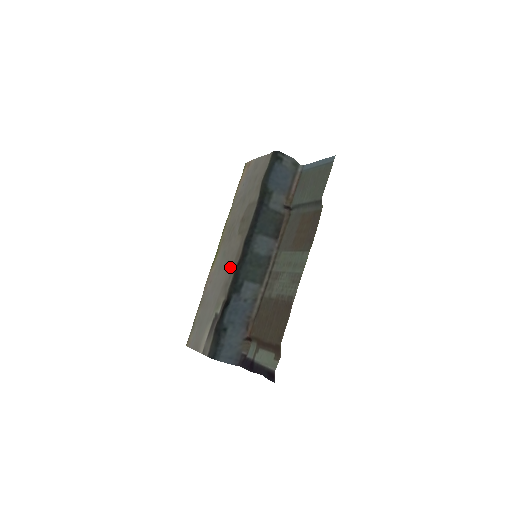
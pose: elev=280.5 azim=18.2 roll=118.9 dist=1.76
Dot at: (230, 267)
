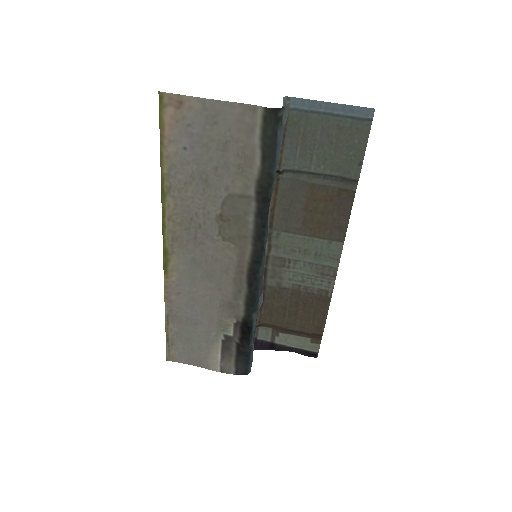
Dot at: (228, 285)
